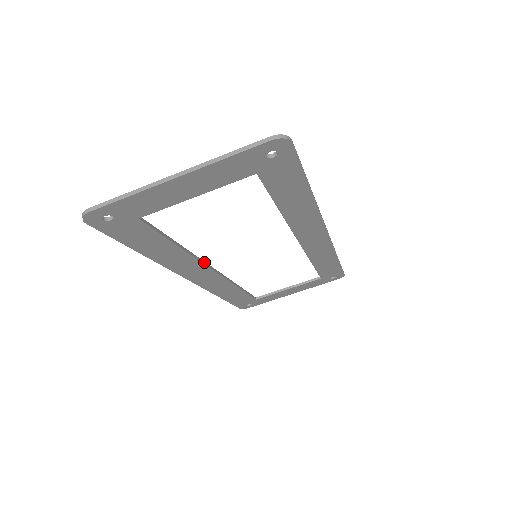
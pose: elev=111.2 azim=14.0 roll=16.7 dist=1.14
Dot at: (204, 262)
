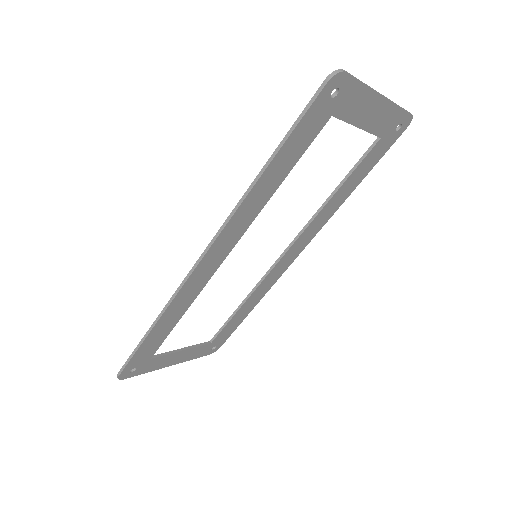
Dot at: (241, 234)
